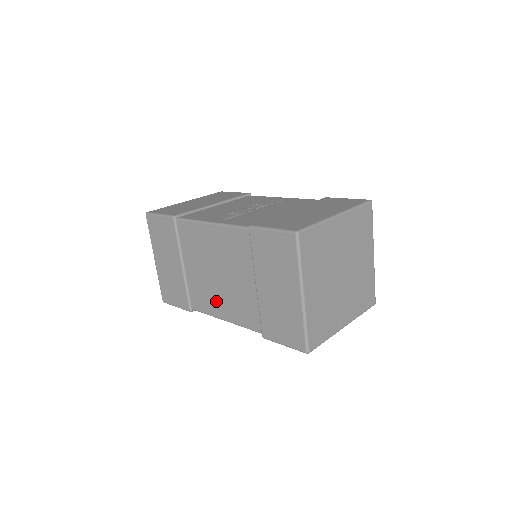
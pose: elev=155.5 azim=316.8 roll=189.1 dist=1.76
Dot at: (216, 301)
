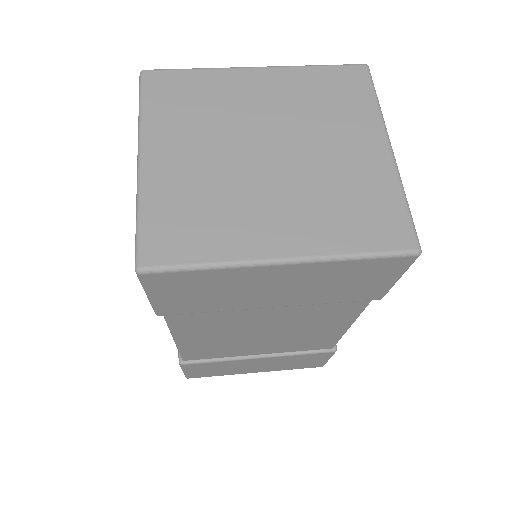
Dot at: occluded
